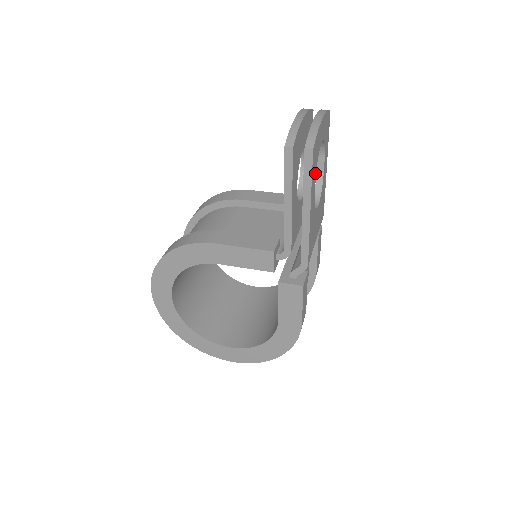
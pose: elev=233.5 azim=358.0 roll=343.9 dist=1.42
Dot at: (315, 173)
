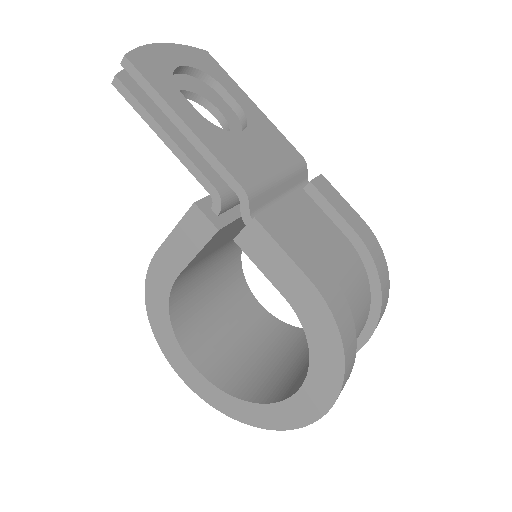
Dot at: (172, 86)
